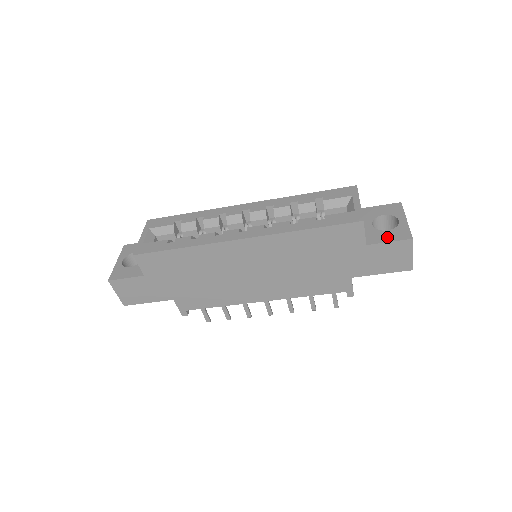
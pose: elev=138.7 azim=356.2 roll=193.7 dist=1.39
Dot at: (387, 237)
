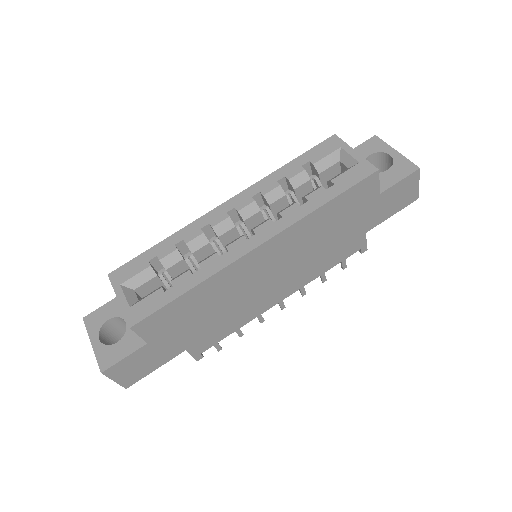
Dot at: (394, 177)
